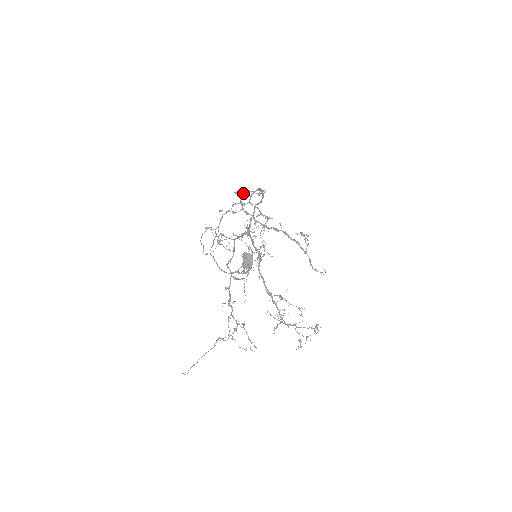
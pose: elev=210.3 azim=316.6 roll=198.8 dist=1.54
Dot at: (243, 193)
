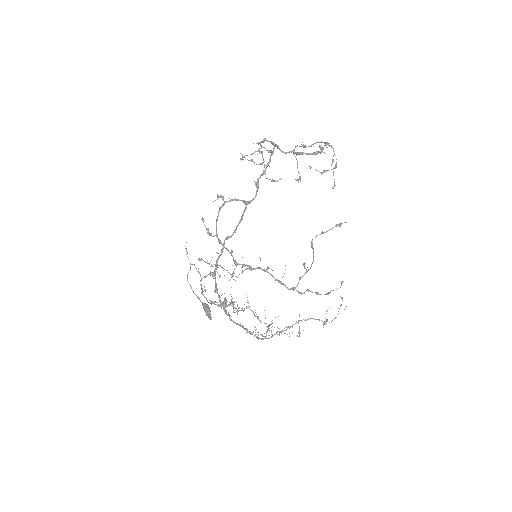
Dot at: (222, 204)
